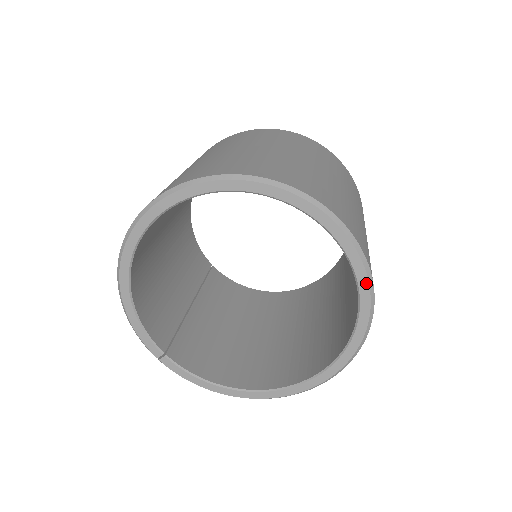
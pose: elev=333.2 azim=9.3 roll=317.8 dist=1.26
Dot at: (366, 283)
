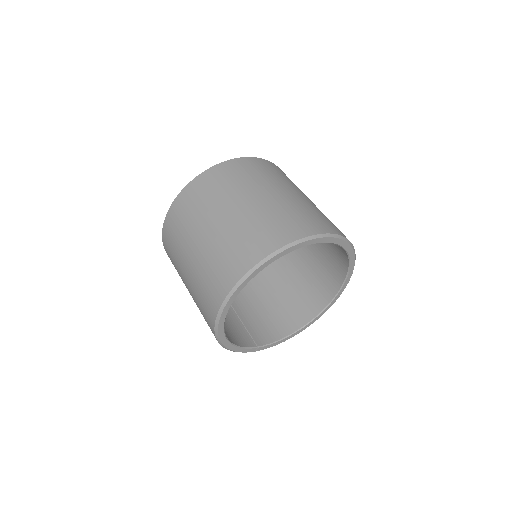
Dot at: (349, 246)
